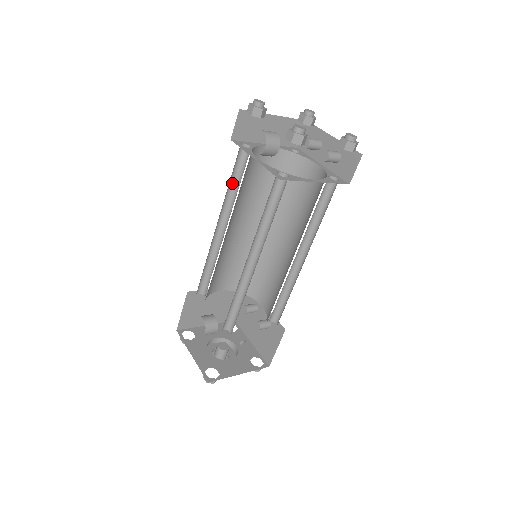
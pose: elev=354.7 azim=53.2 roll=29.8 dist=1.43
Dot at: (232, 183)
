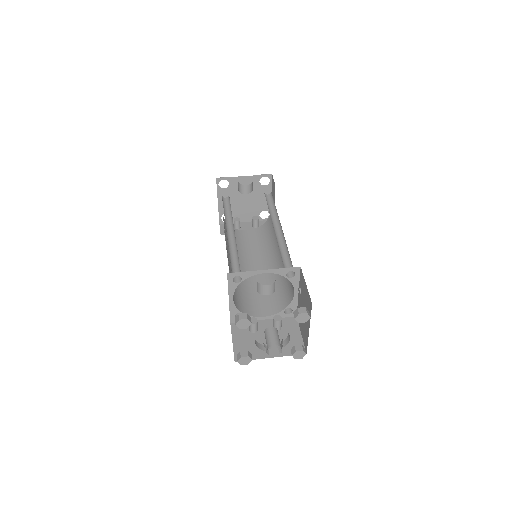
Dot at: (224, 212)
